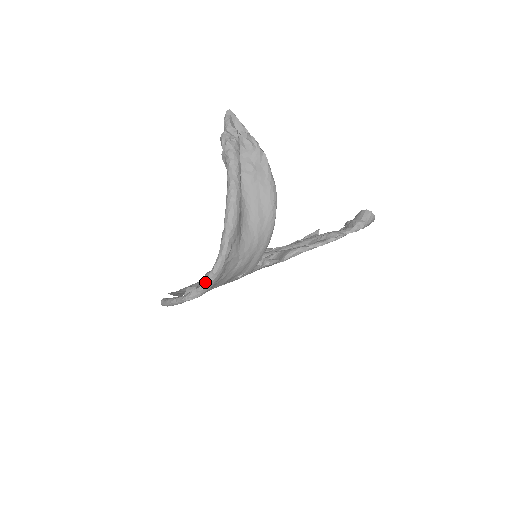
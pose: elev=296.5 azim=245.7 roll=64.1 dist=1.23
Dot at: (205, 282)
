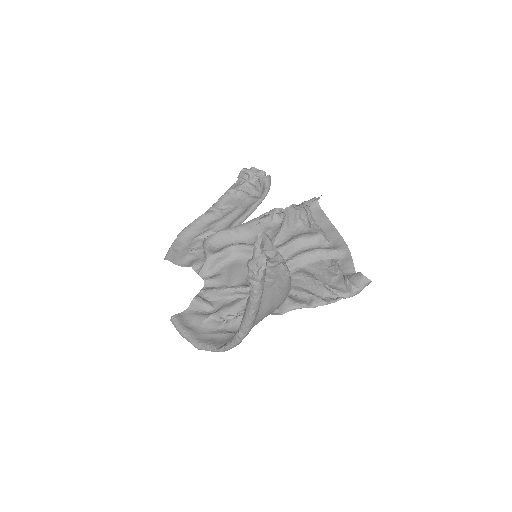
Dot at: (215, 351)
